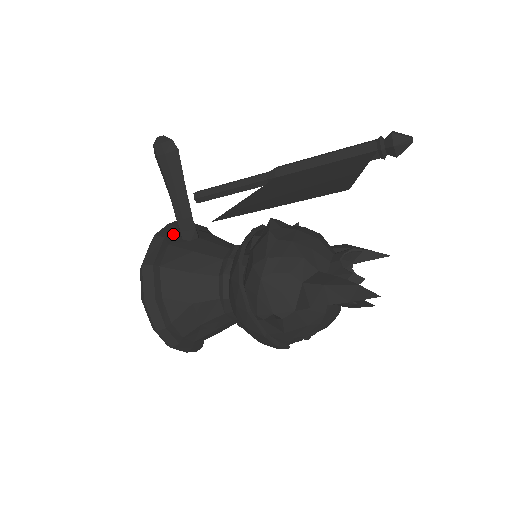
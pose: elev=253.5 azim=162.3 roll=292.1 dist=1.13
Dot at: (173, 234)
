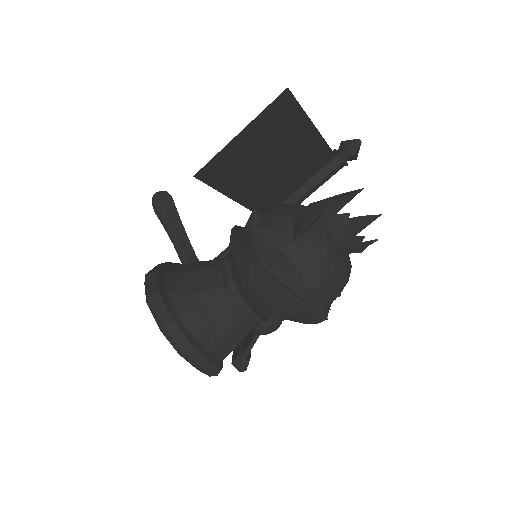
Dot at: (176, 265)
